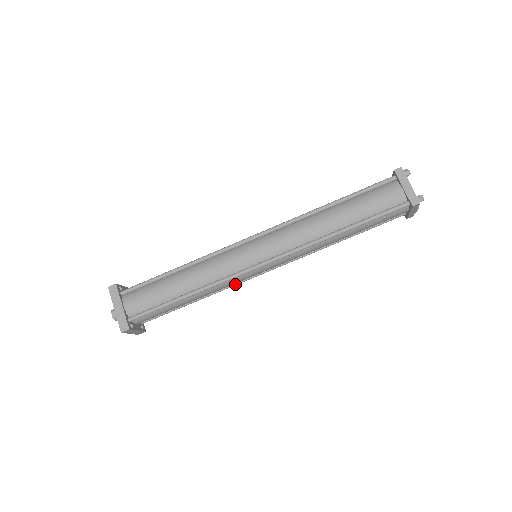
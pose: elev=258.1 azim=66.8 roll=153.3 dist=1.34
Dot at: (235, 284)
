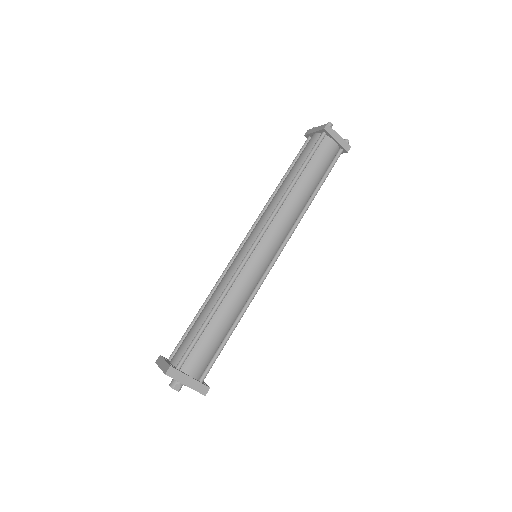
Dot at: occluded
